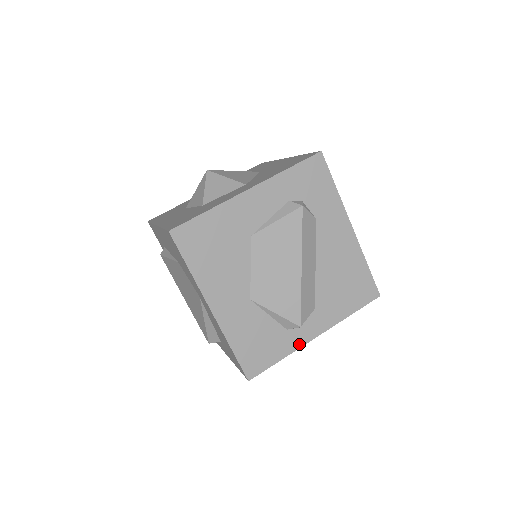
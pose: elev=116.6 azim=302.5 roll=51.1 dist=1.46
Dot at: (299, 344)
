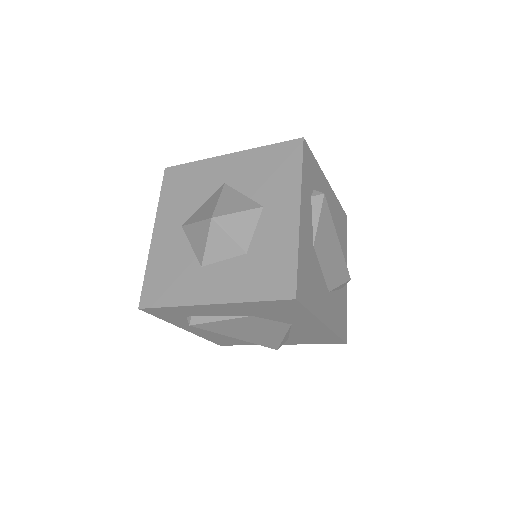
Dot at: (346, 291)
